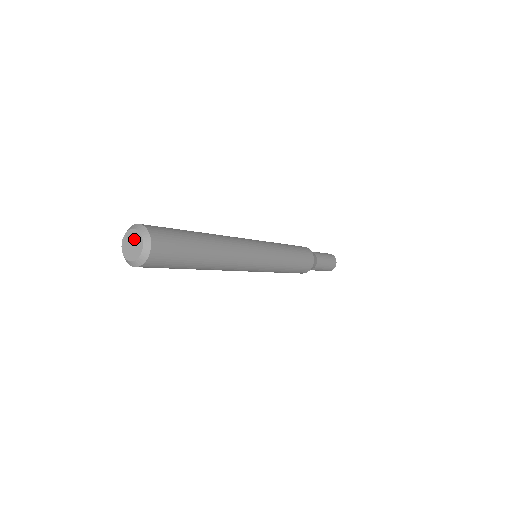
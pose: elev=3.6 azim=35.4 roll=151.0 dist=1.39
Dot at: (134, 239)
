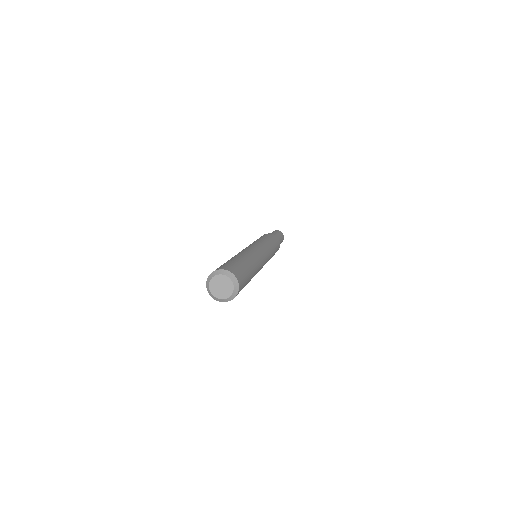
Dot at: (226, 285)
